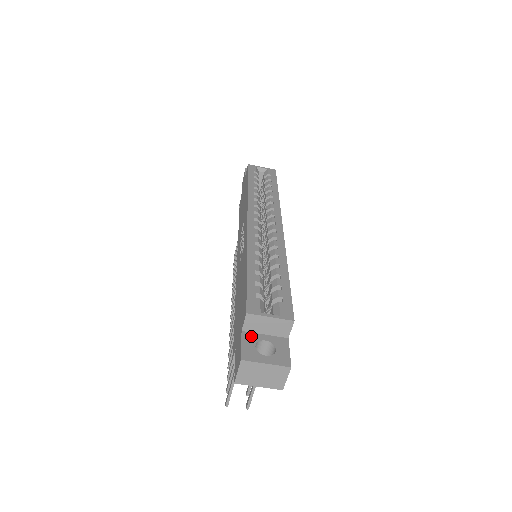
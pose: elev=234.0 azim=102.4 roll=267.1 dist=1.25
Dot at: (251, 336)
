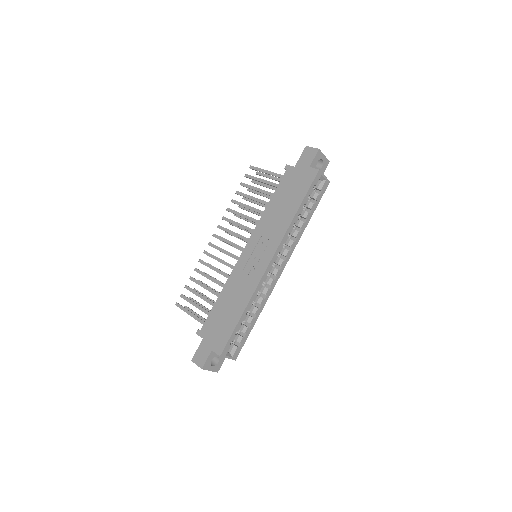
Dot at: (214, 354)
